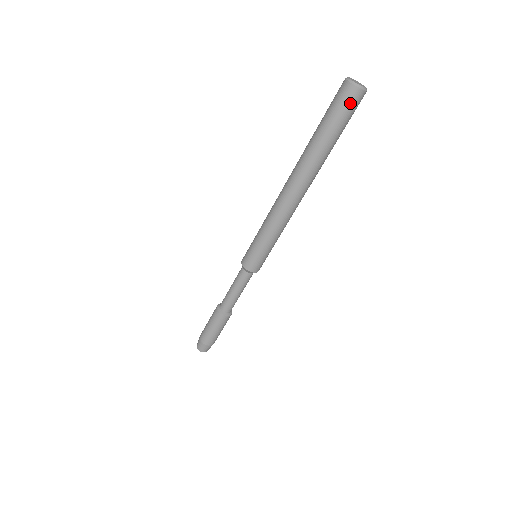
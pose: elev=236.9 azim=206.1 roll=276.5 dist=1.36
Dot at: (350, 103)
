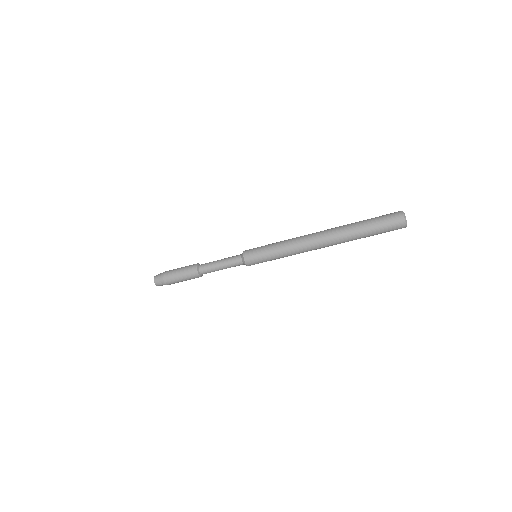
Dot at: (393, 223)
